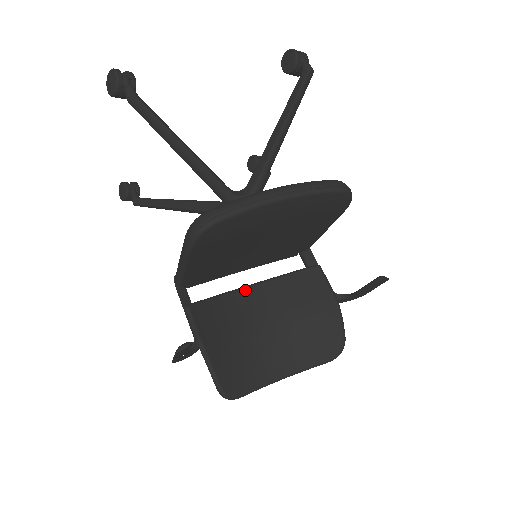
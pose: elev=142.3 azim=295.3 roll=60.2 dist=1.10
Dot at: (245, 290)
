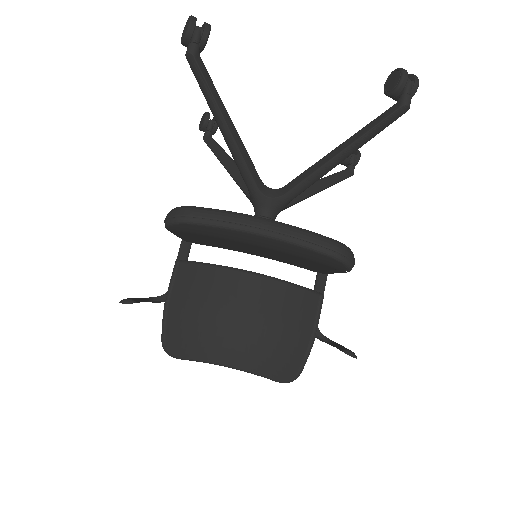
Dot at: (245, 274)
